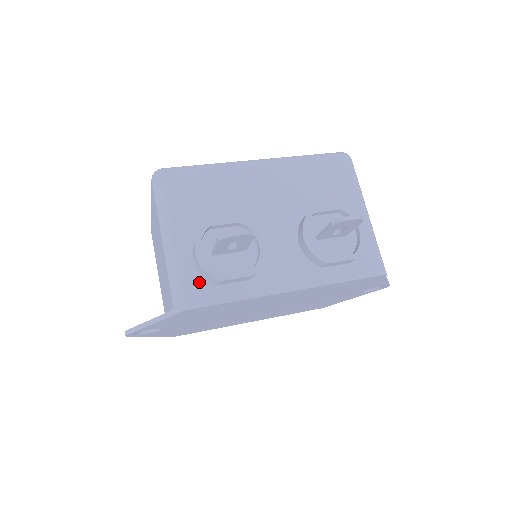
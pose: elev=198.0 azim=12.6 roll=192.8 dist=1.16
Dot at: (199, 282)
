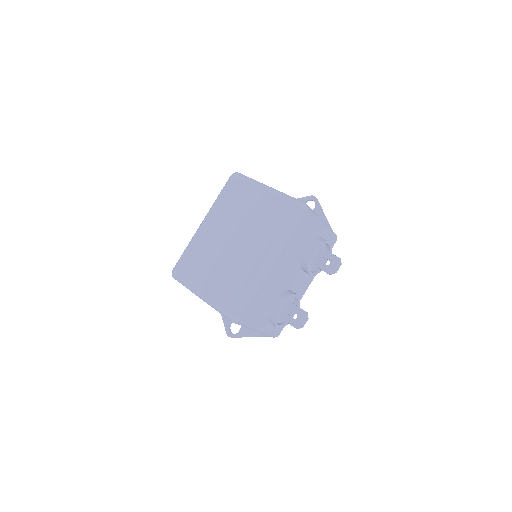
Dot at: occluded
